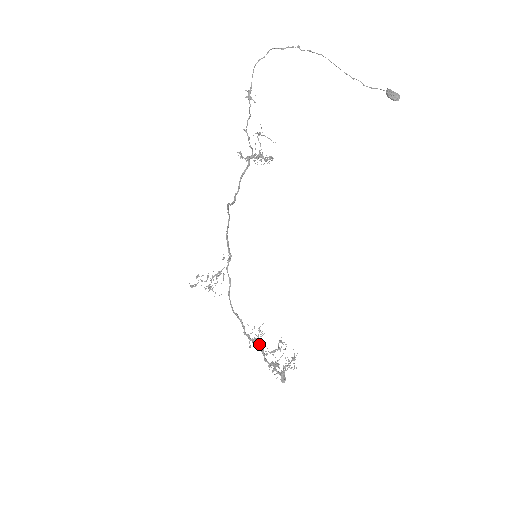
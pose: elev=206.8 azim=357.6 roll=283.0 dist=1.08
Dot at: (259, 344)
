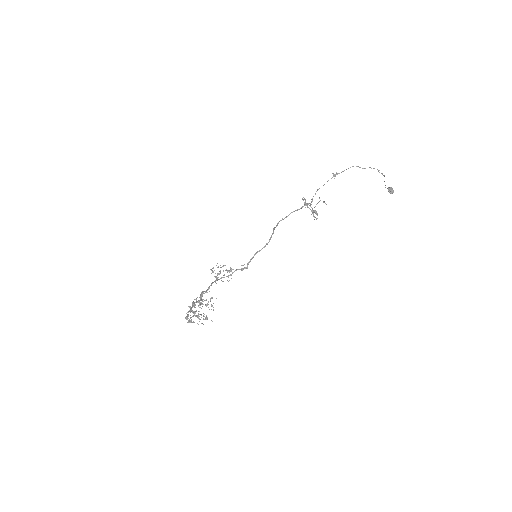
Dot at: occluded
